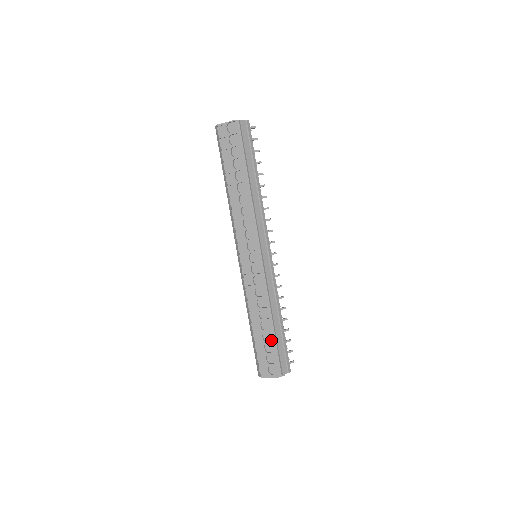
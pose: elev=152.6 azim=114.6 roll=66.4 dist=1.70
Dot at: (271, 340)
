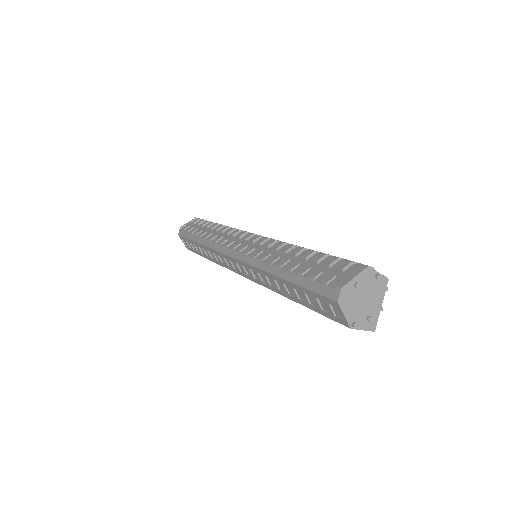
Dot at: (322, 258)
